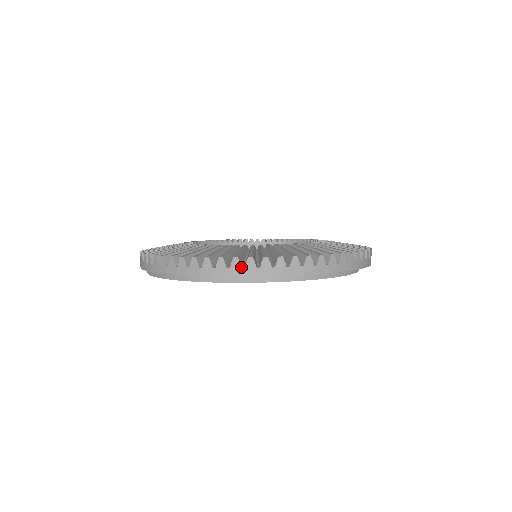
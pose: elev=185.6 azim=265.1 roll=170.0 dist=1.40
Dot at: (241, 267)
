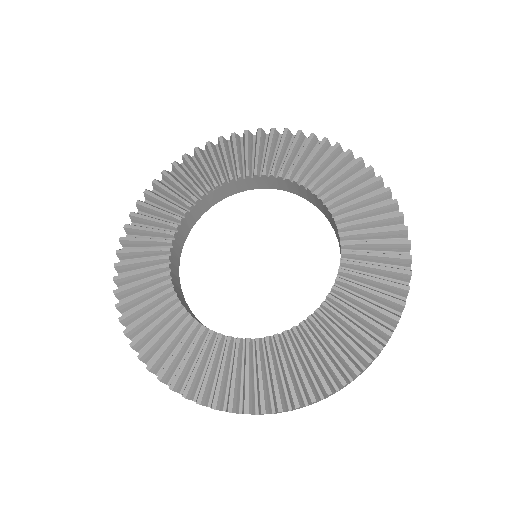
Dot at: occluded
